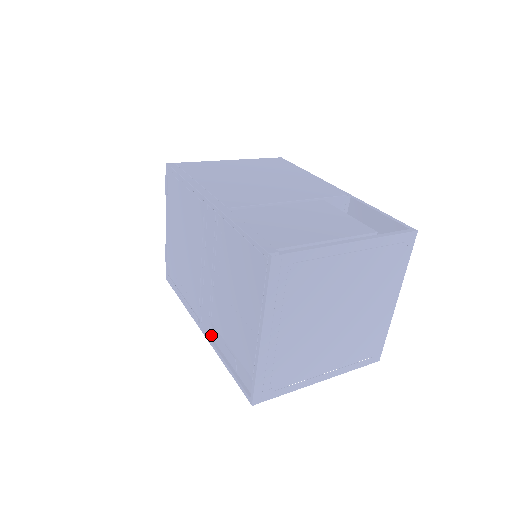
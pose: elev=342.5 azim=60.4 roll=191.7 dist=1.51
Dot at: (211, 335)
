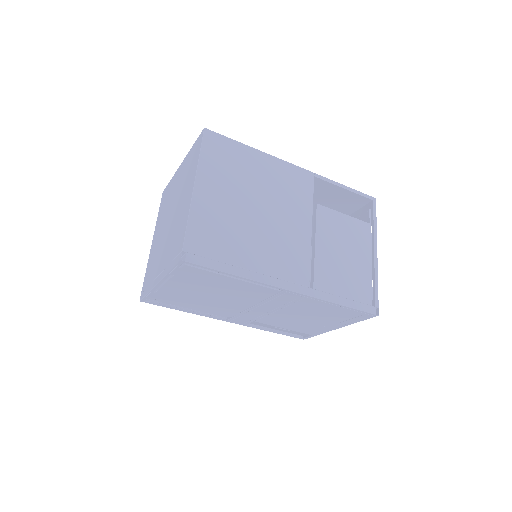
Dot at: (248, 323)
